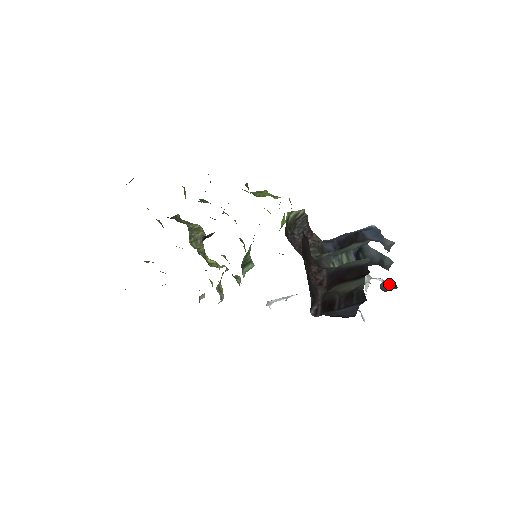
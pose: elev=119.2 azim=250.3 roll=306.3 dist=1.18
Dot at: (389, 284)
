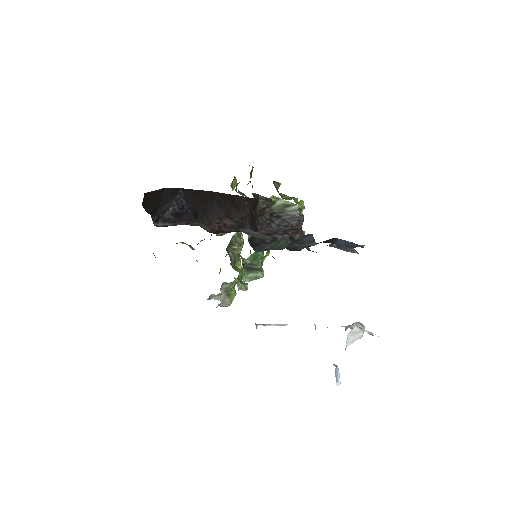
Dot at: (259, 236)
